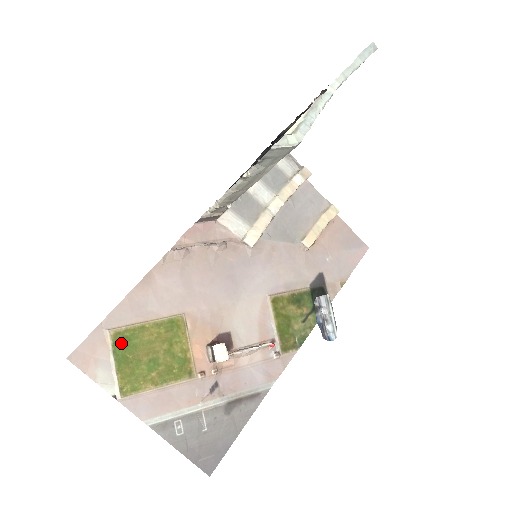
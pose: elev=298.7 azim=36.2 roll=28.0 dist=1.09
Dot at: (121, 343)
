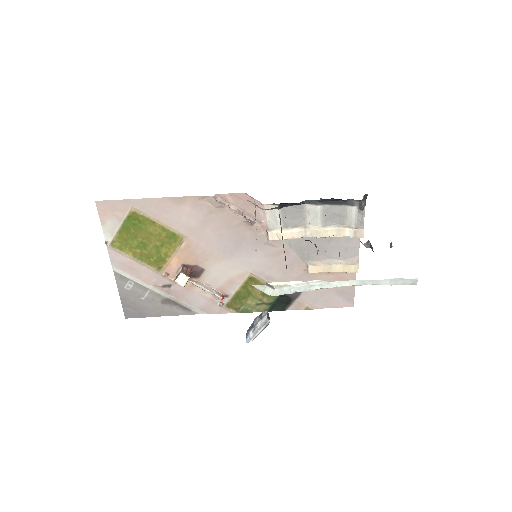
Dot at: (133, 220)
